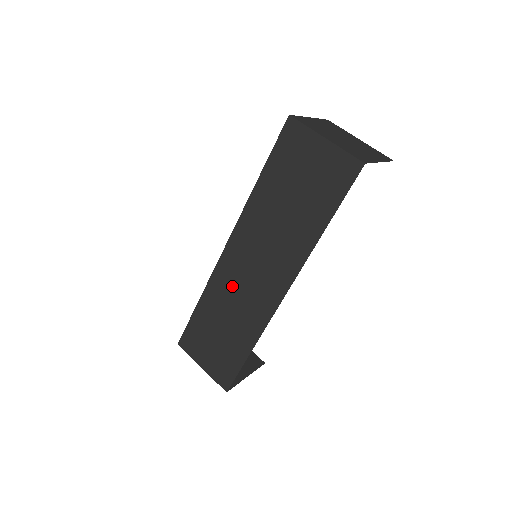
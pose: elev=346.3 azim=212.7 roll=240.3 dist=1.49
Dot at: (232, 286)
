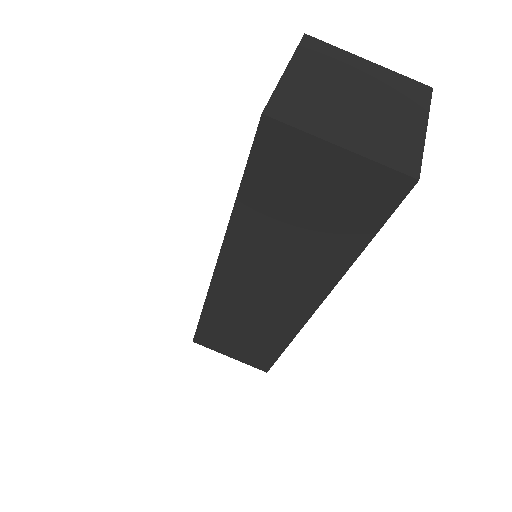
Dot at: (240, 302)
